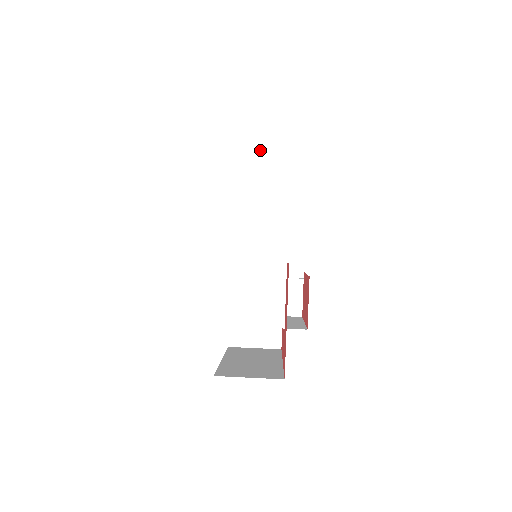
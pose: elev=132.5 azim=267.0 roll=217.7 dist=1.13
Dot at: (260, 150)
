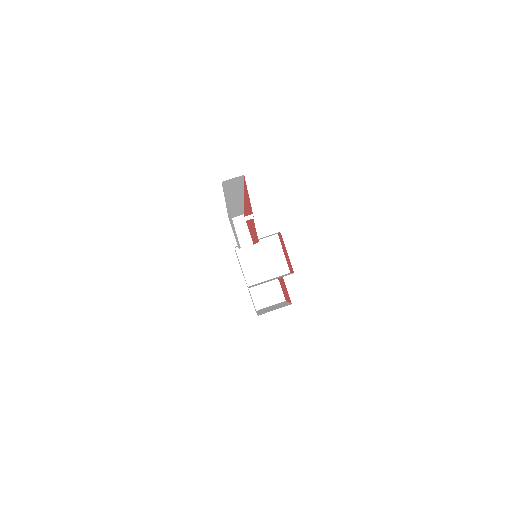
Dot at: (239, 197)
